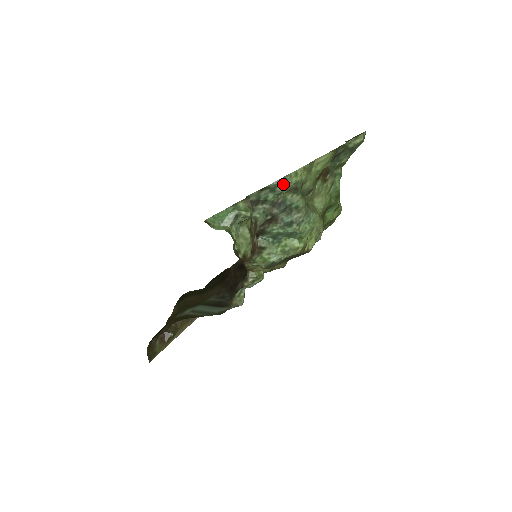
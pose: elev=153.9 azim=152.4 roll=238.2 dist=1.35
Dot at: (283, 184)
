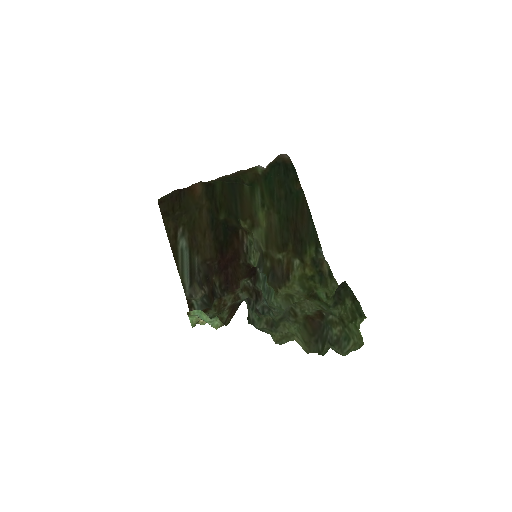
Dot at: (260, 329)
